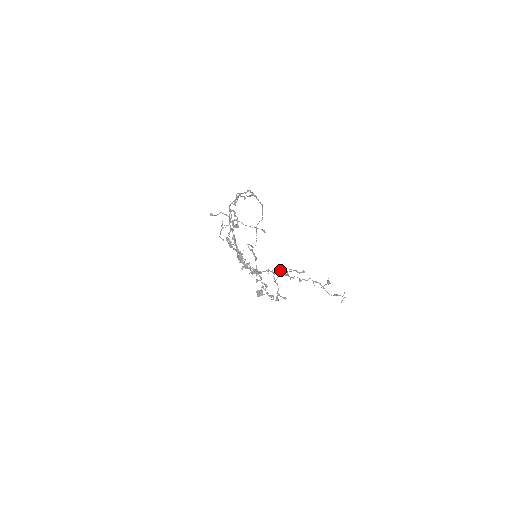
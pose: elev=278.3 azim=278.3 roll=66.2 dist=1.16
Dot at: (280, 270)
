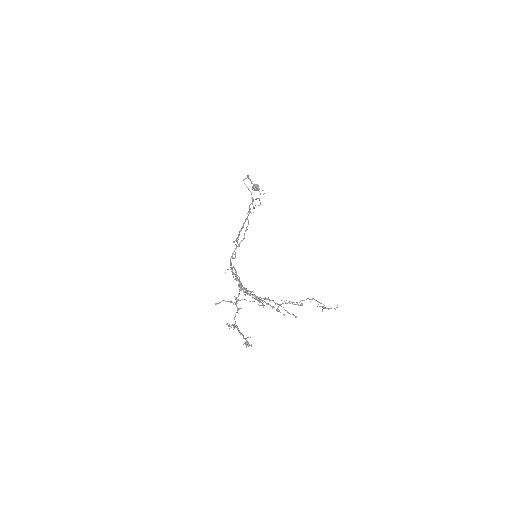
Dot at: occluded
